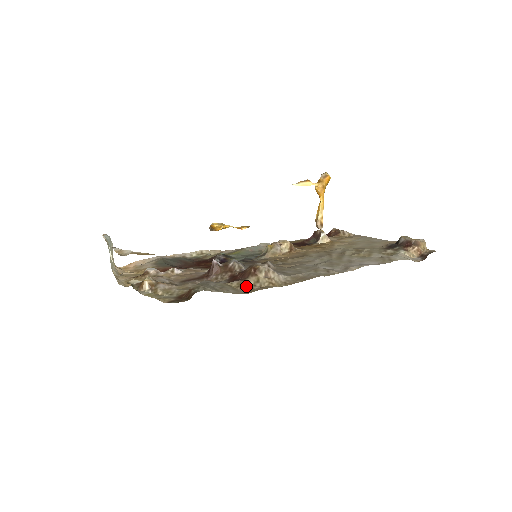
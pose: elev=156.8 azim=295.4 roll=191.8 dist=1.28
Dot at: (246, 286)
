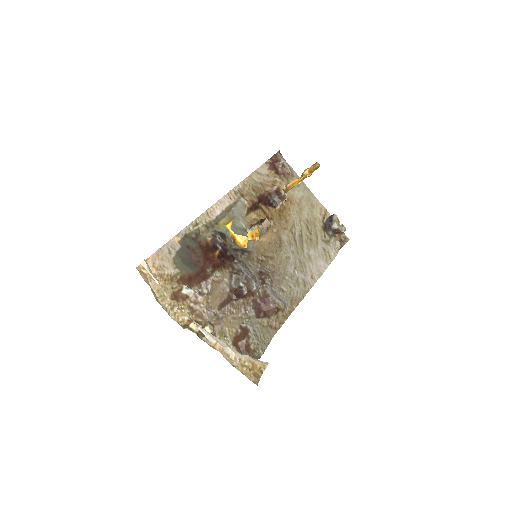
Dot at: (272, 325)
